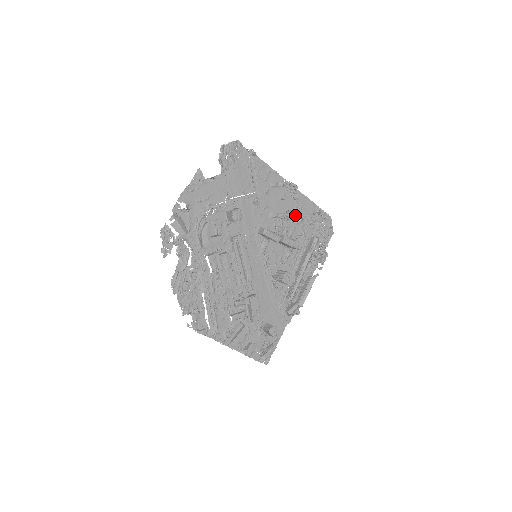
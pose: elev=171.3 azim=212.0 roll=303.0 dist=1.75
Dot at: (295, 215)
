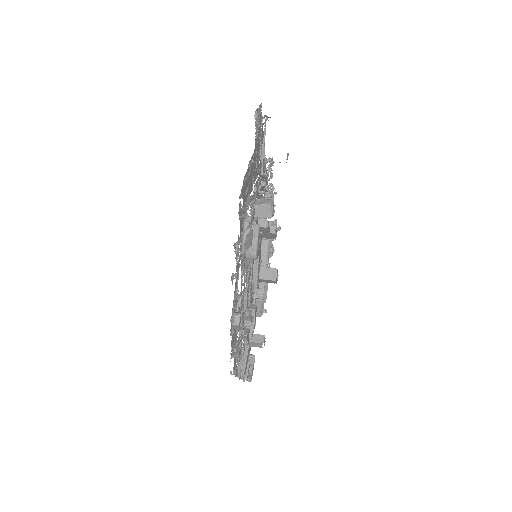
Dot at: occluded
